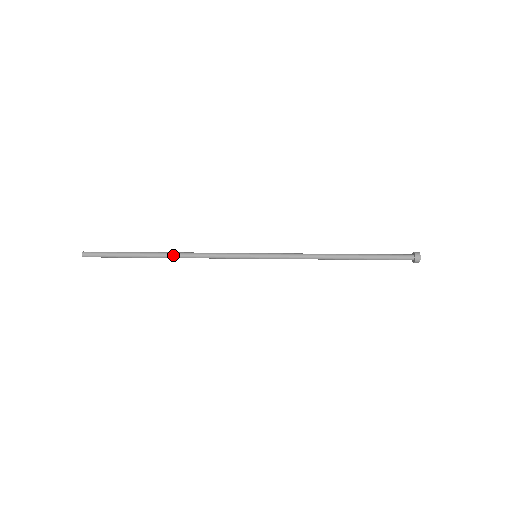
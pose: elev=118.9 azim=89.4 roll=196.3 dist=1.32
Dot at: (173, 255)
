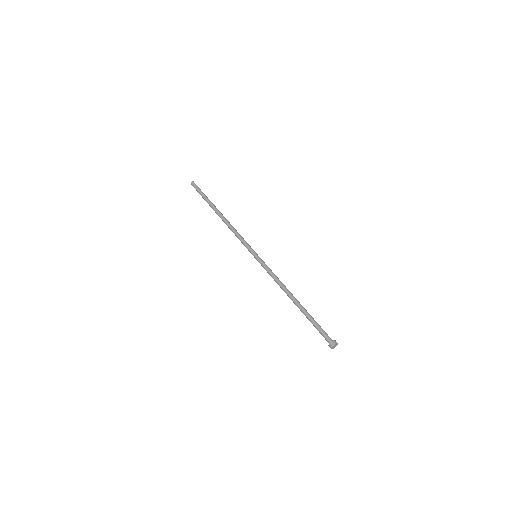
Dot at: (222, 219)
